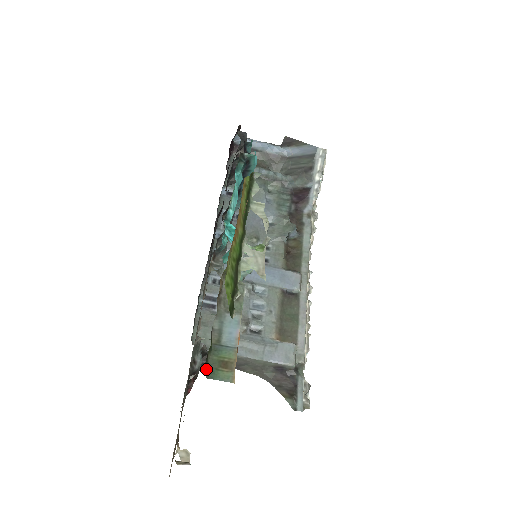
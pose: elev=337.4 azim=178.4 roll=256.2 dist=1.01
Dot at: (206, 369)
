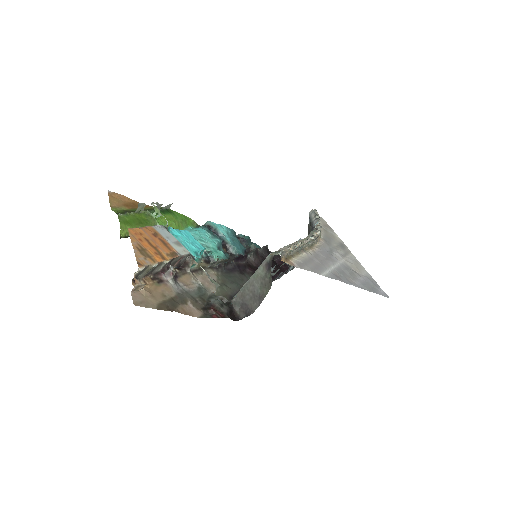
Dot at: occluded
